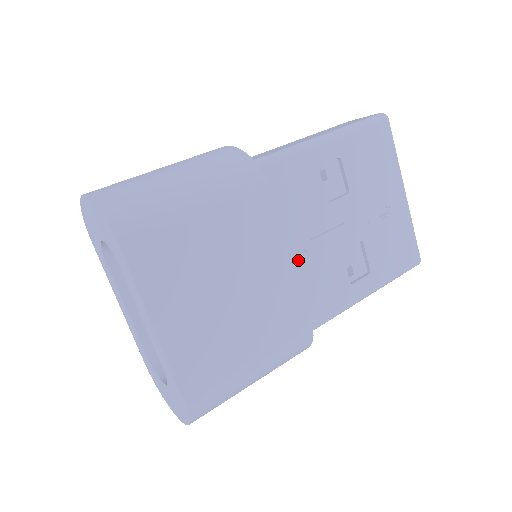
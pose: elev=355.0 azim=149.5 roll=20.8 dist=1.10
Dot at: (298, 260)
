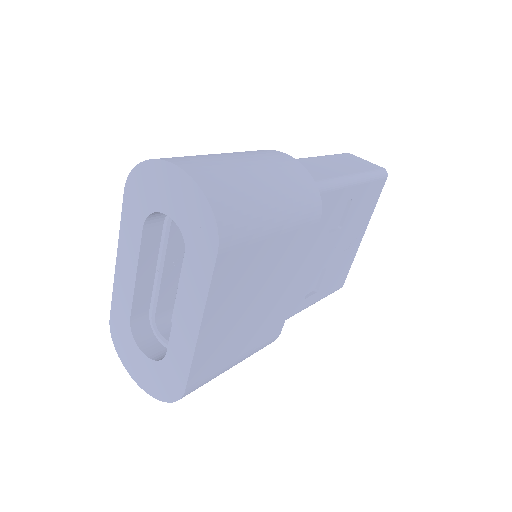
Dot at: occluded
